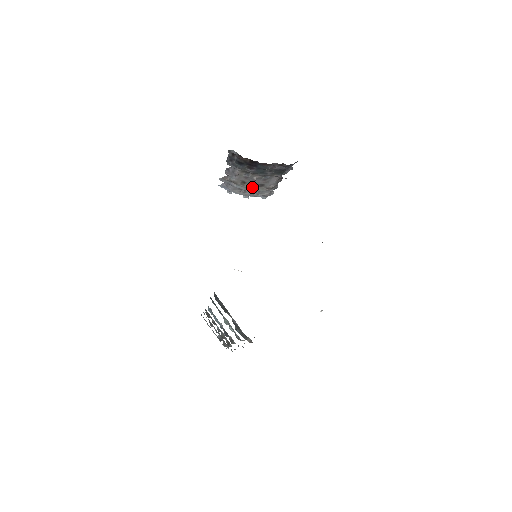
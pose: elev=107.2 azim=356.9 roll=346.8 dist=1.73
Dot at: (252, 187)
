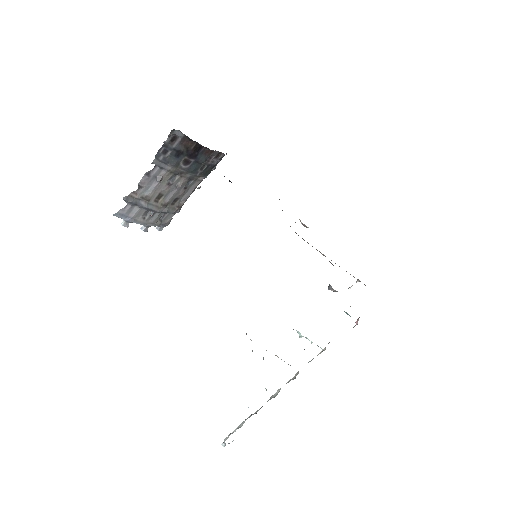
Dot at: (166, 204)
